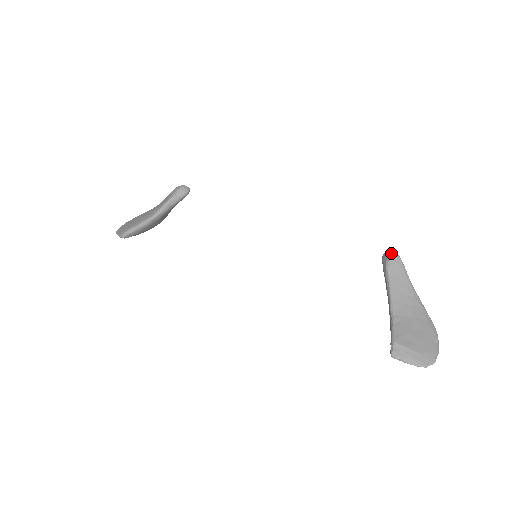
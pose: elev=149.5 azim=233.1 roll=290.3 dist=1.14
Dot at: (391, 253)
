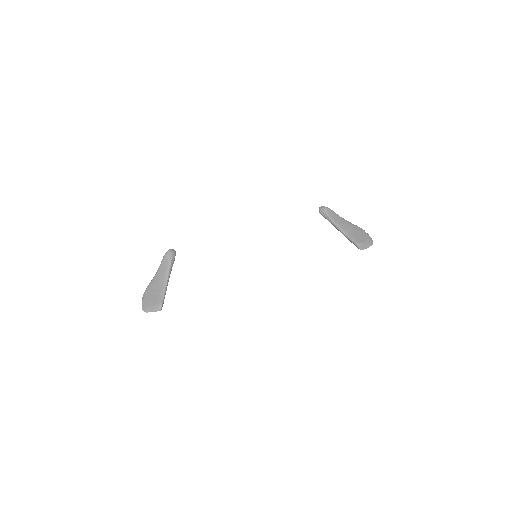
Dot at: (324, 208)
